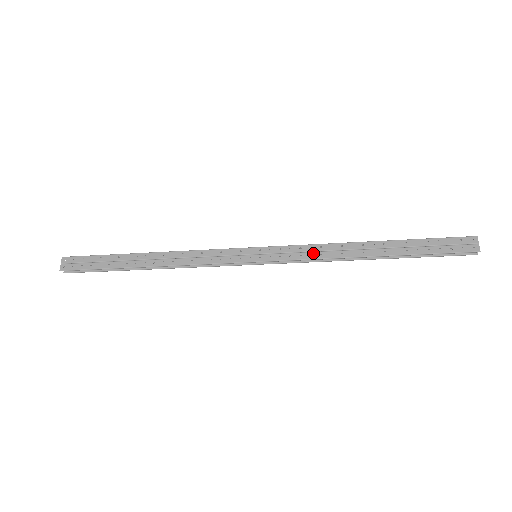
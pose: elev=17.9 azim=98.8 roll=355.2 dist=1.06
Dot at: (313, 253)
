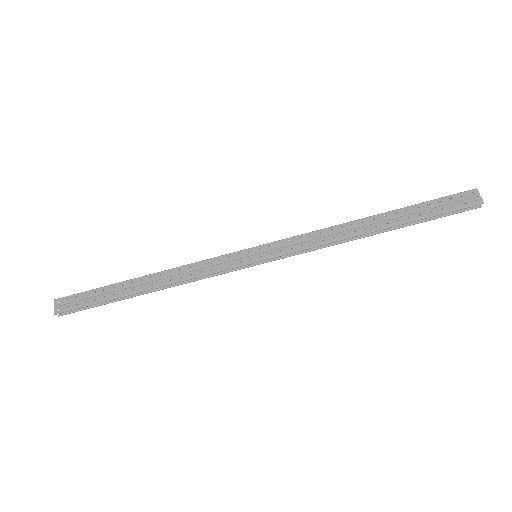
Dot at: (314, 240)
